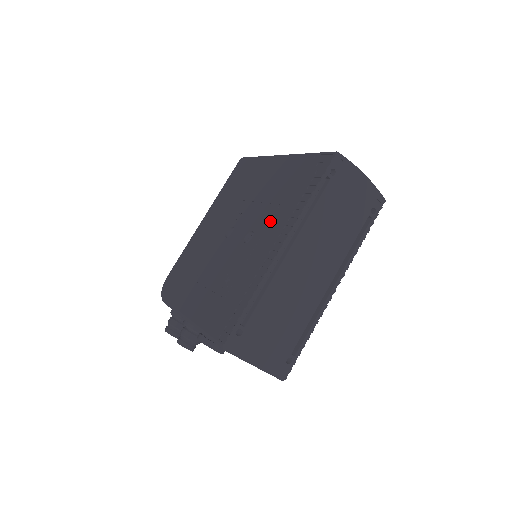
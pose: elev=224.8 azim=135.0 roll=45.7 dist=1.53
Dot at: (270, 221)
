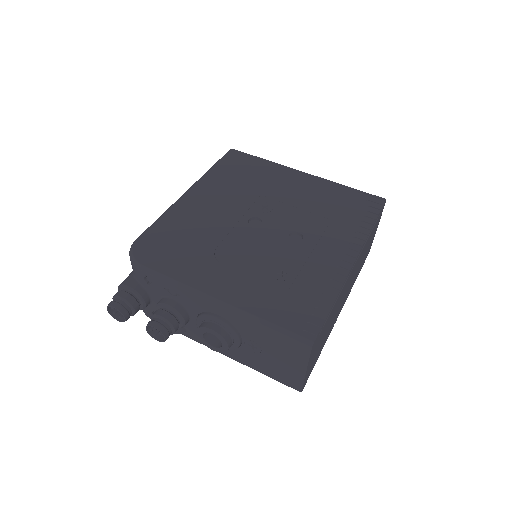
Dot at: (325, 231)
